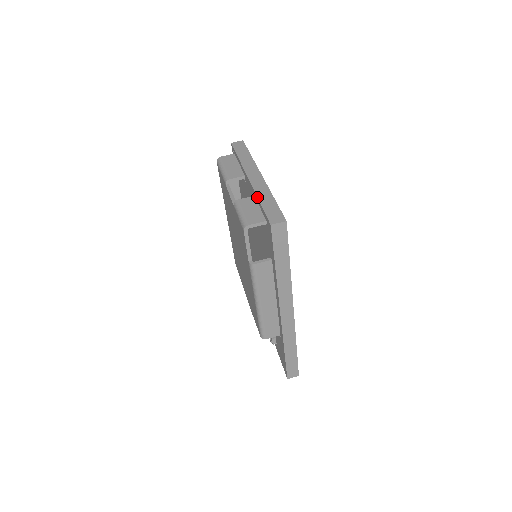
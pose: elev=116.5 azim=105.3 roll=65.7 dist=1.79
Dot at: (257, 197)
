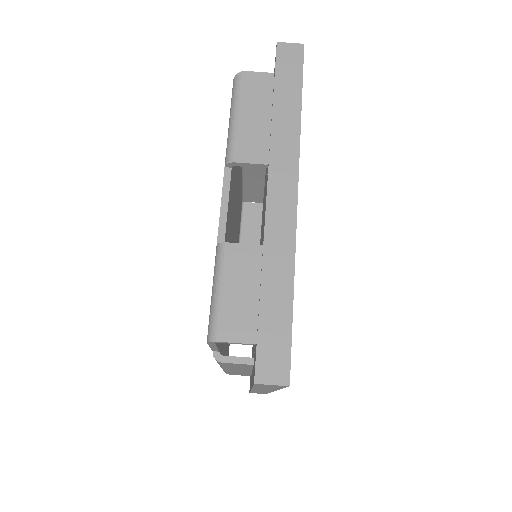
Dot at: (261, 271)
